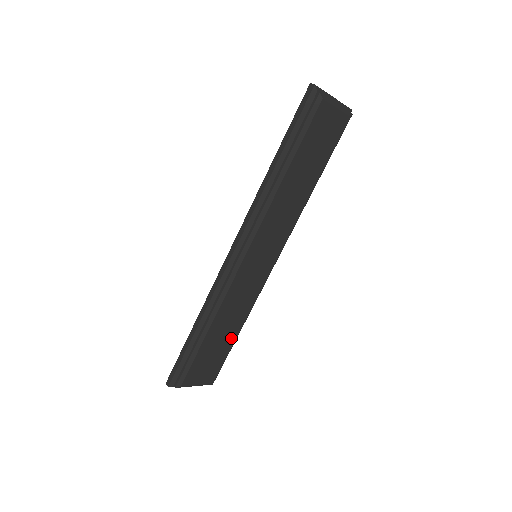
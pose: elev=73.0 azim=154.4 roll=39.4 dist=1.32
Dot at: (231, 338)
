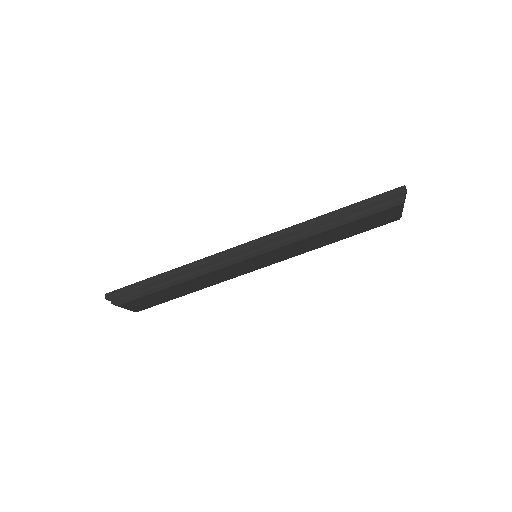
Dot at: (183, 293)
